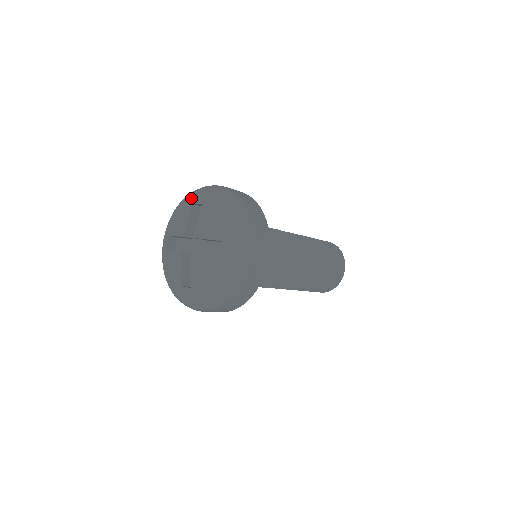
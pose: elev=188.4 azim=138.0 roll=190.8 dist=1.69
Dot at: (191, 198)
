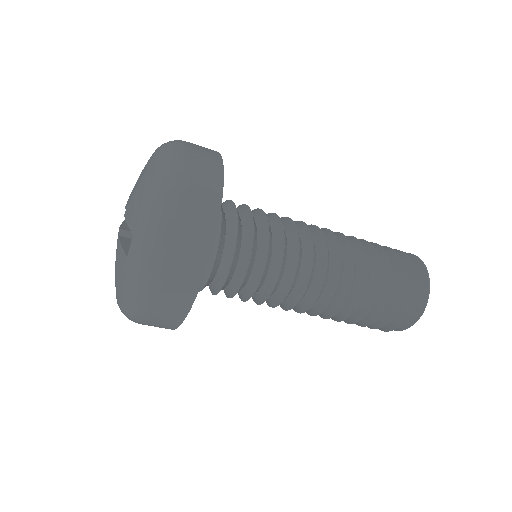
Dot at: occluded
